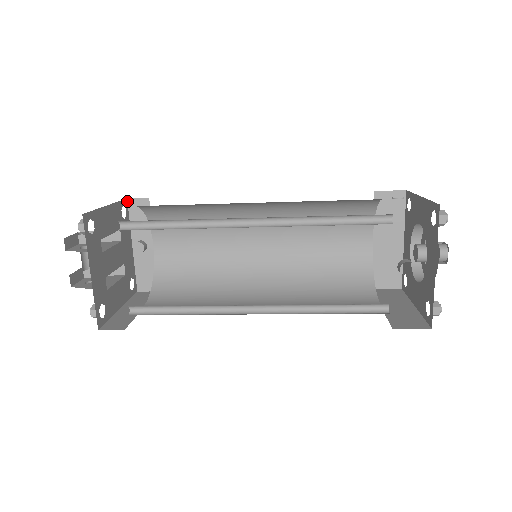
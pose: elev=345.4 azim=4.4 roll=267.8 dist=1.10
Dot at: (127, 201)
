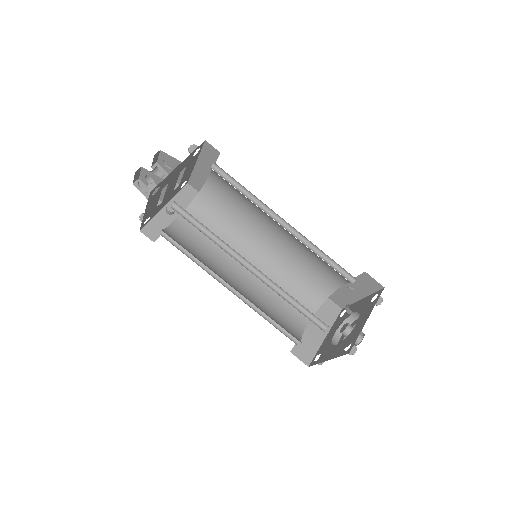
Dot at: (186, 184)
